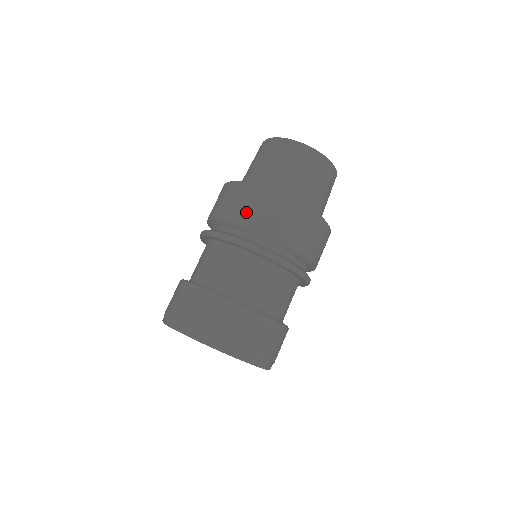
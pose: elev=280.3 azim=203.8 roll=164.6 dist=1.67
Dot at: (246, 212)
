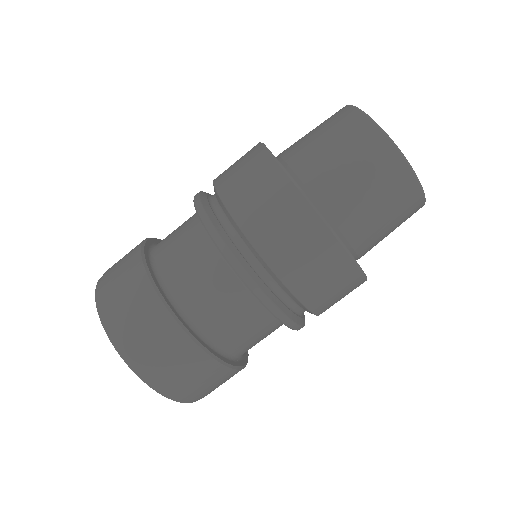
Dot at: (239, 190)
